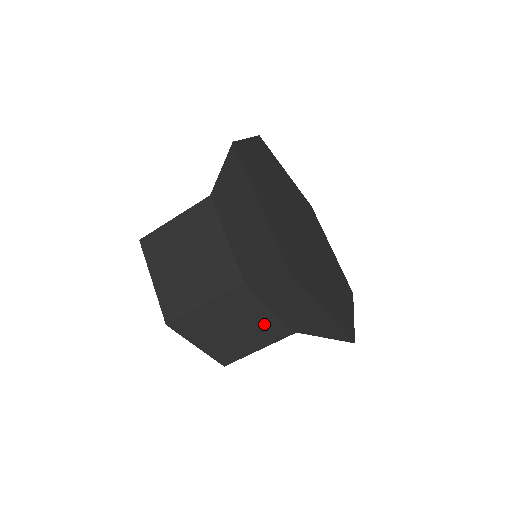
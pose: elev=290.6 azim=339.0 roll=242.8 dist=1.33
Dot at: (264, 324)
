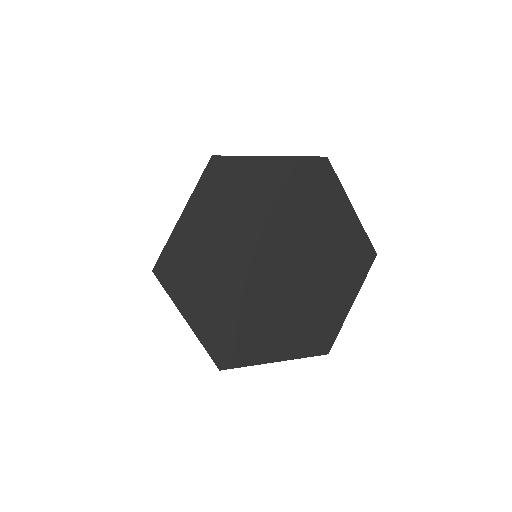
Dot at: occluded
